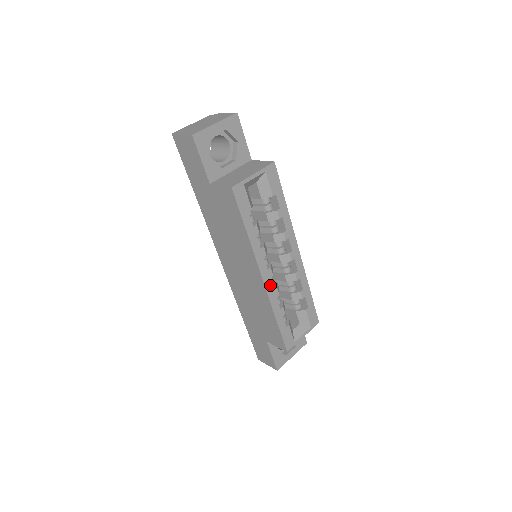
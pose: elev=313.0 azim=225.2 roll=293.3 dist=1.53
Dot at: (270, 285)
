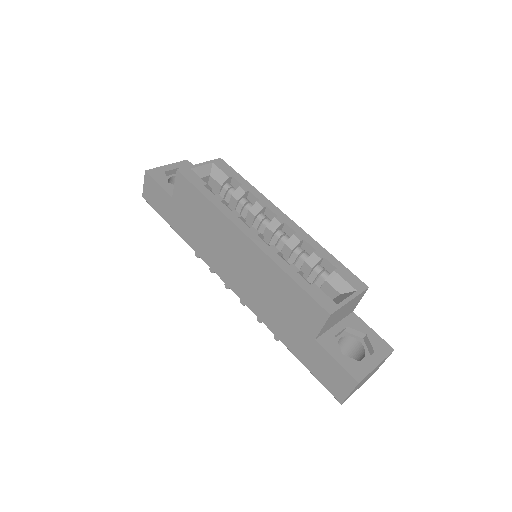
Dot at: (260, 242)
